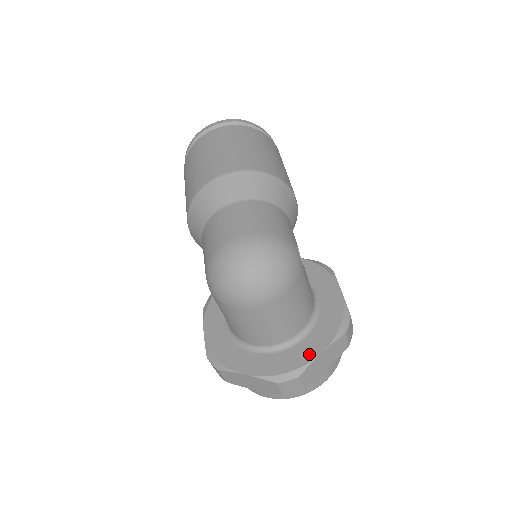
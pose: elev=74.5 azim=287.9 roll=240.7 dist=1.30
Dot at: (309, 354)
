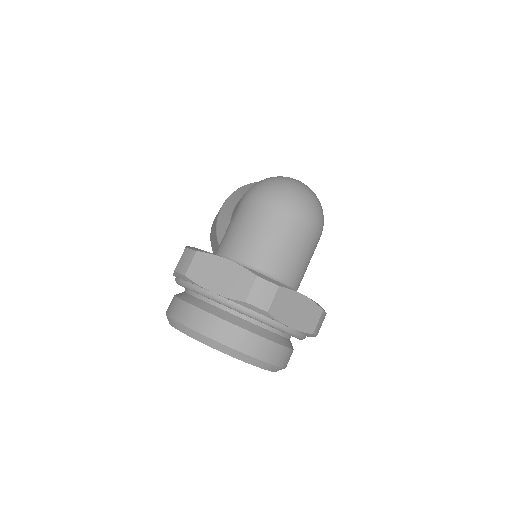
Dot at: occluded
